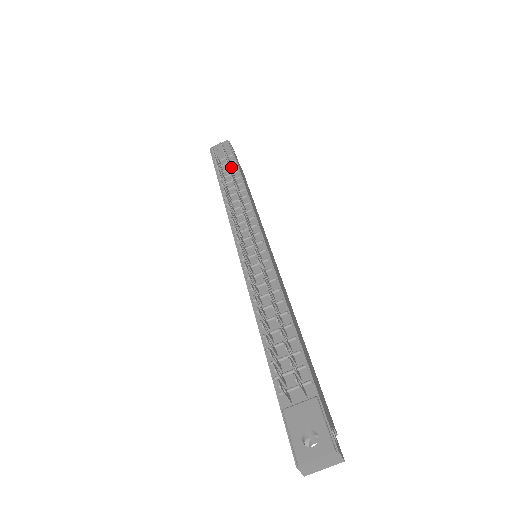
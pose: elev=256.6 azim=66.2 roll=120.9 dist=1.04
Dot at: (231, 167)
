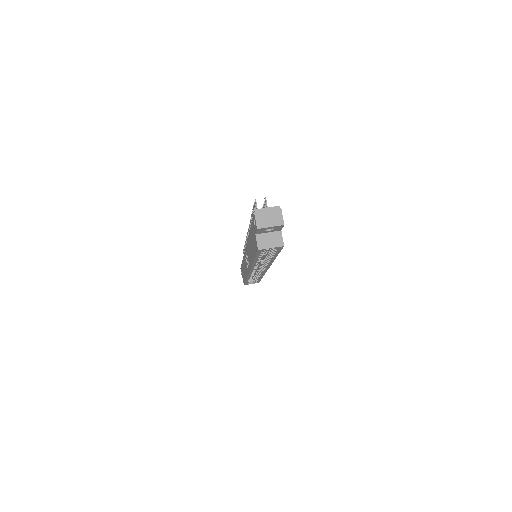
Dot at: occluded
